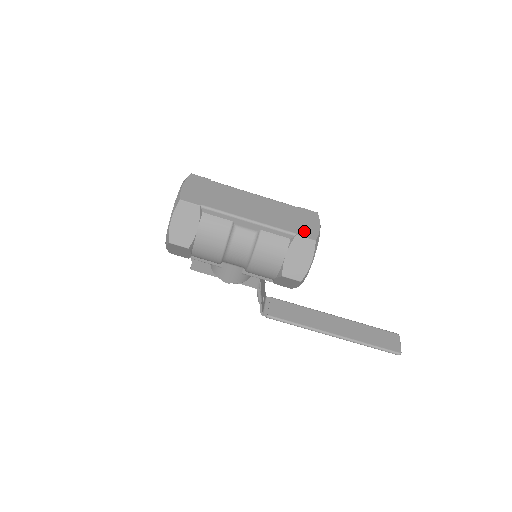
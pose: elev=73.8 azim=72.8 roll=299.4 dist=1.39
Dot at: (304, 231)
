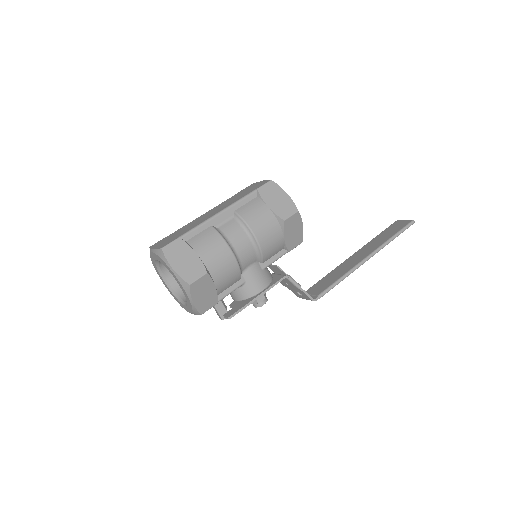
Dot at: (258, 186)
